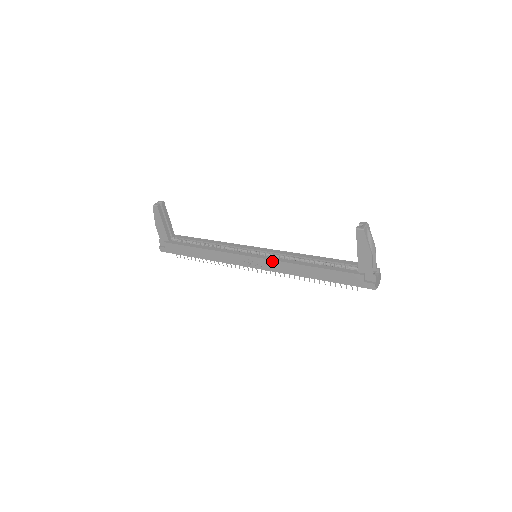
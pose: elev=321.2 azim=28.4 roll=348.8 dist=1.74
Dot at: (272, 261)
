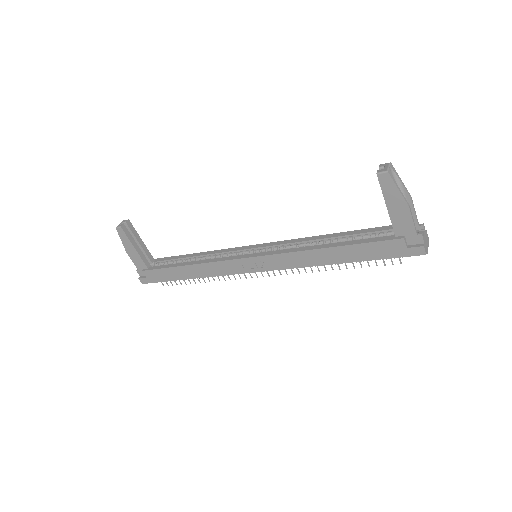
Dot at: (277, 255)
